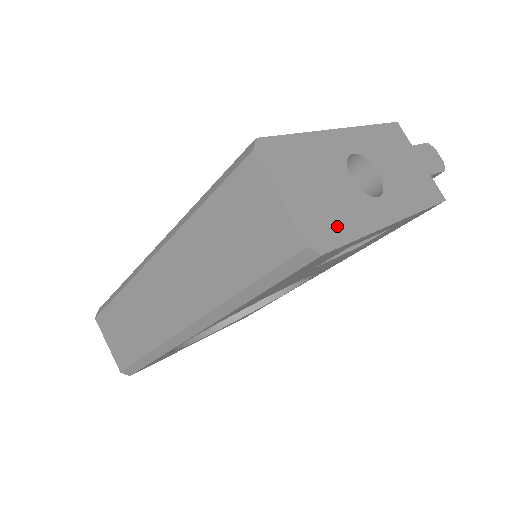
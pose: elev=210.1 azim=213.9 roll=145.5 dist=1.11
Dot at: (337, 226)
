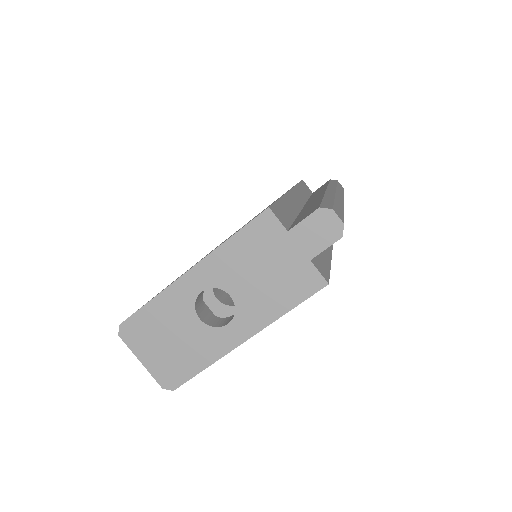
Dot at: (185, 366)
